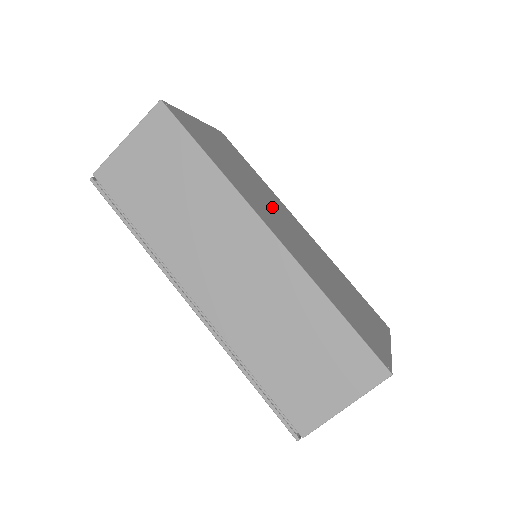
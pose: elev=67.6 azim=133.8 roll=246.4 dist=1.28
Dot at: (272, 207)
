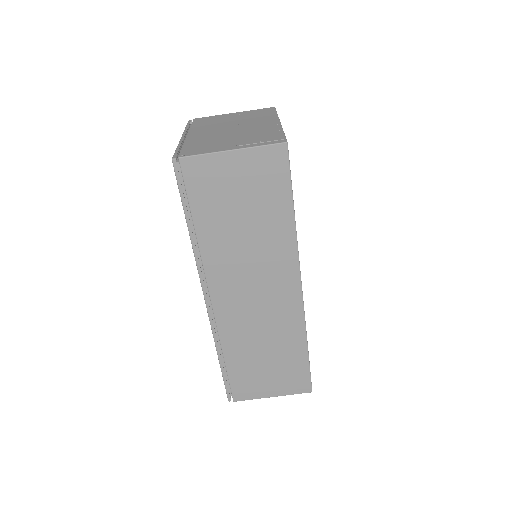
Dot at: occluded
